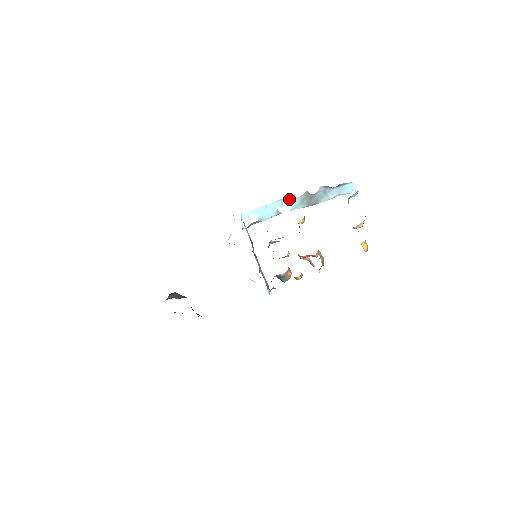
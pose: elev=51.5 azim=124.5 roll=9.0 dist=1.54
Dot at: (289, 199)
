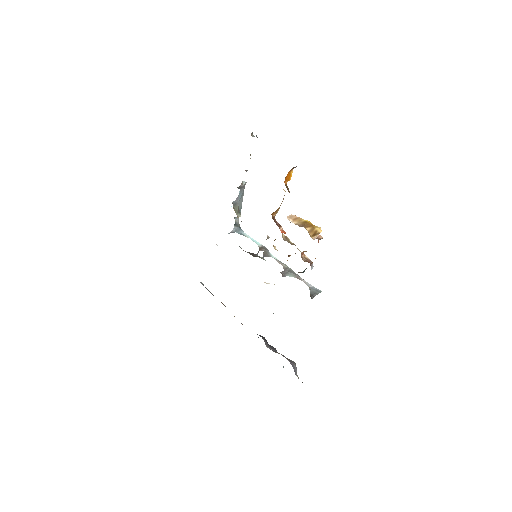
Dot at: (242, 188)
